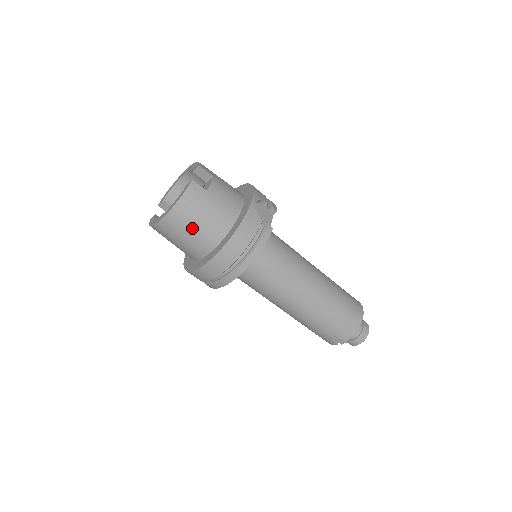
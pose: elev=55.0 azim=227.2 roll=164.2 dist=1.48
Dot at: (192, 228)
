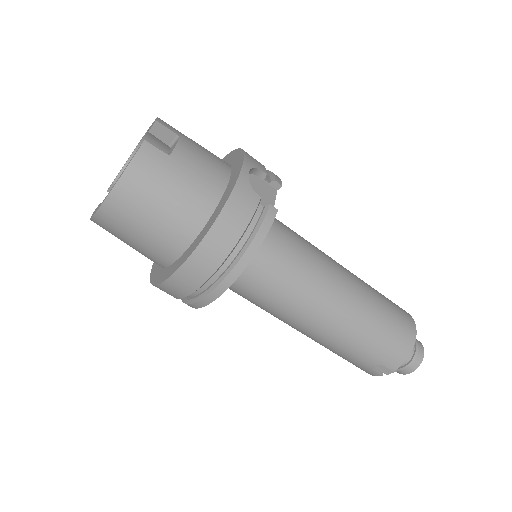
Dot at: (150, 216)
